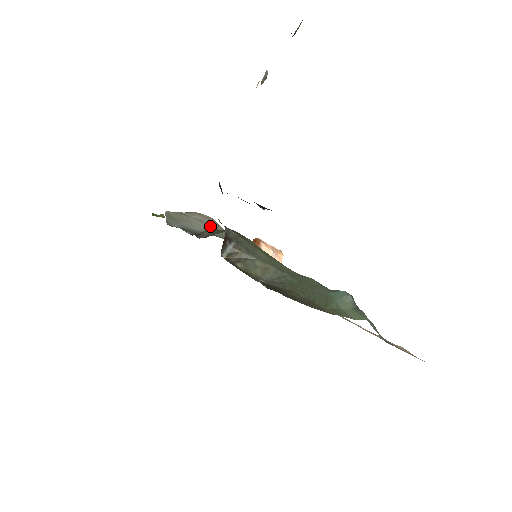
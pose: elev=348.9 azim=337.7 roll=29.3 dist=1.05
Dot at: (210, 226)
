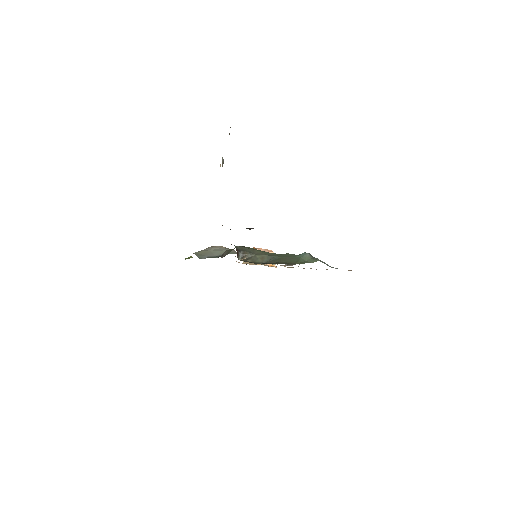
Dot at: (223, 251)
